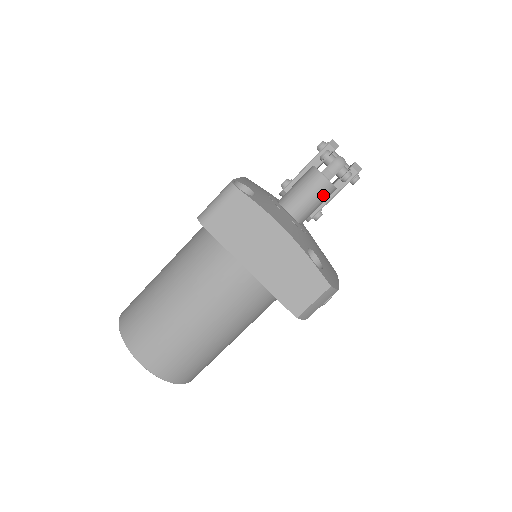
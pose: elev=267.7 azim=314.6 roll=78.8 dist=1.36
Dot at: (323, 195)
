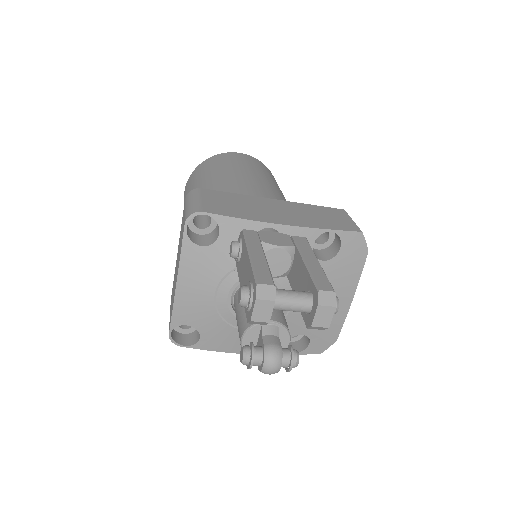
Dot at: occluded
